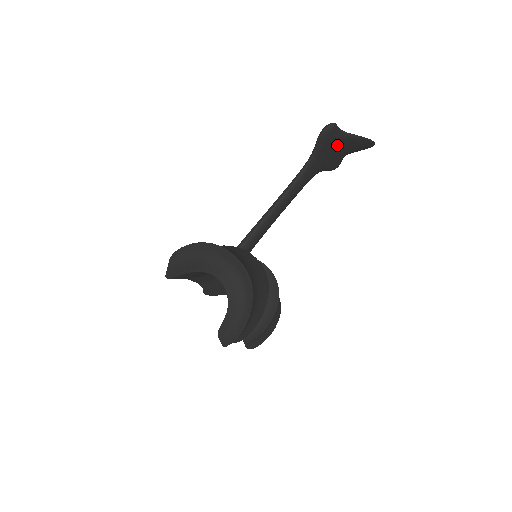
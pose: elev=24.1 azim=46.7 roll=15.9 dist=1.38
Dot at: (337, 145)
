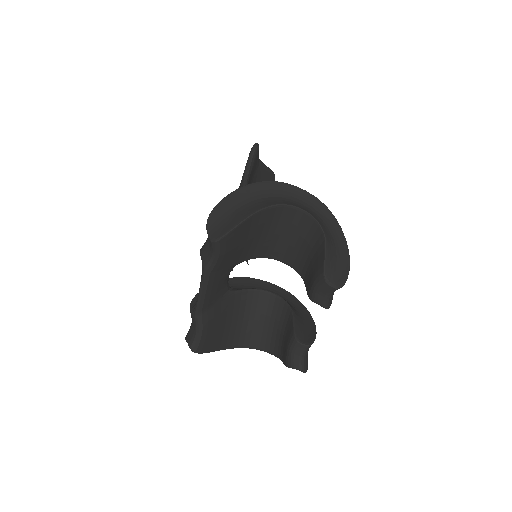
Dot at: (254, 176)
